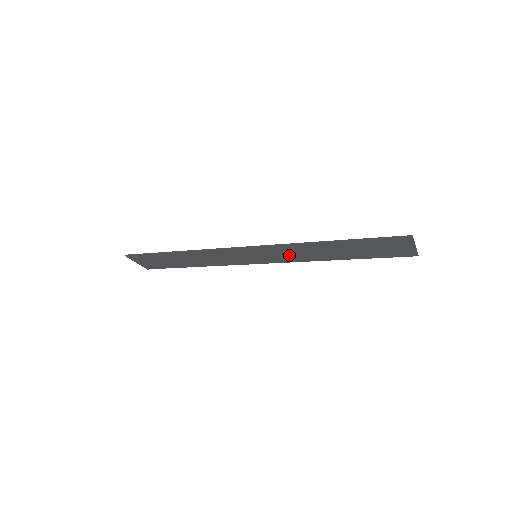
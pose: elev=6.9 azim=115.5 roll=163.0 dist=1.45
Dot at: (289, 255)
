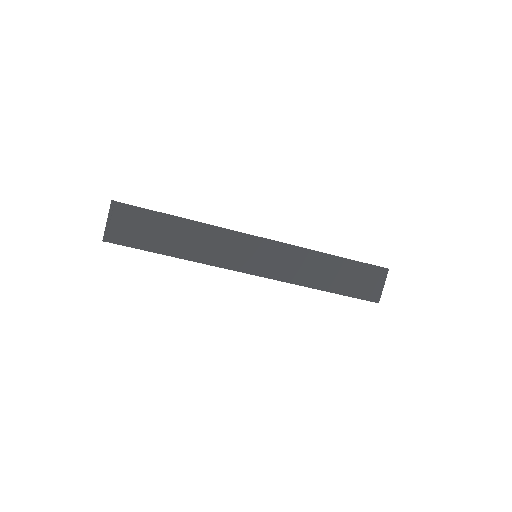
Dot at: (286, 266)
